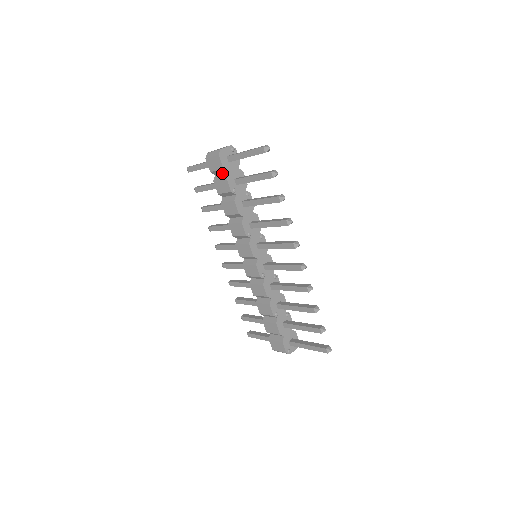
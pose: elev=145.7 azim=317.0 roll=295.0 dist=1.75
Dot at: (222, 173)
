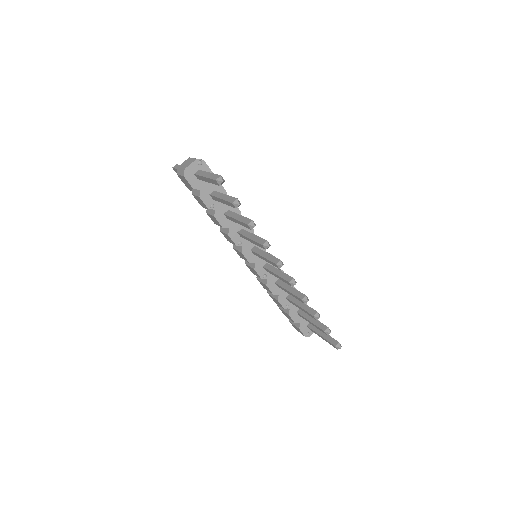
Dot at: occluded
